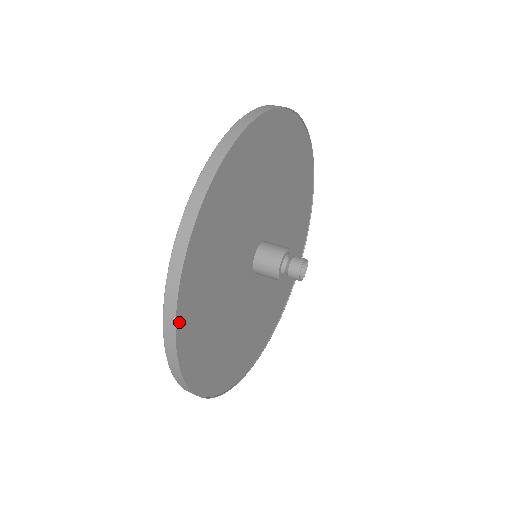
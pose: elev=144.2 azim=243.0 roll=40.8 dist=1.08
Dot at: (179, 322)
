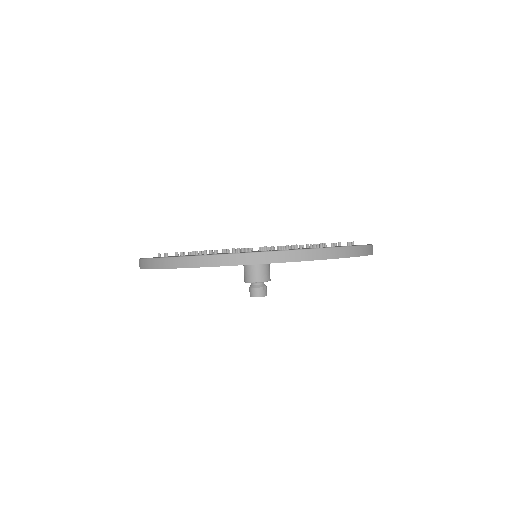
Dot at: occluded
